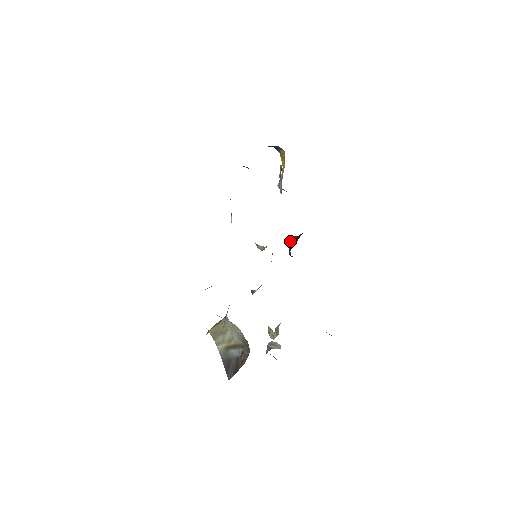
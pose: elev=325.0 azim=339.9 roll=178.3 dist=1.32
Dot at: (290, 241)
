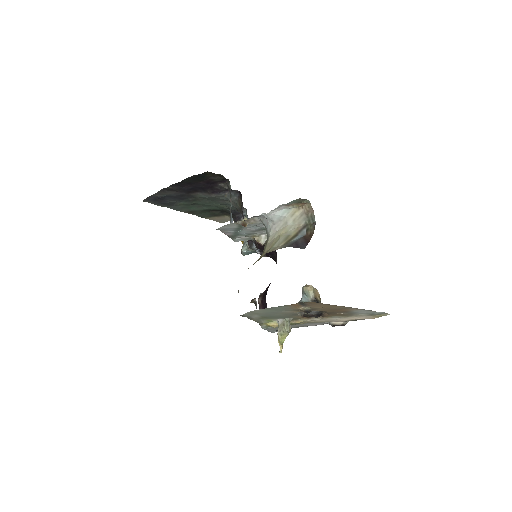
Dot at: (260, 296)
